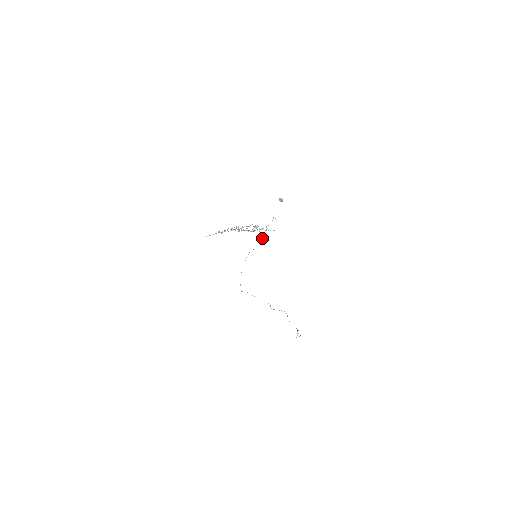
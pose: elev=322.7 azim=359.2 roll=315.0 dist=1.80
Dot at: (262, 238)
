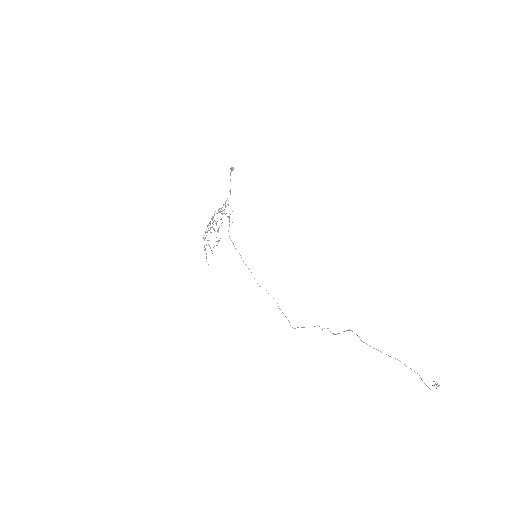
Dot at: (229, 219)
